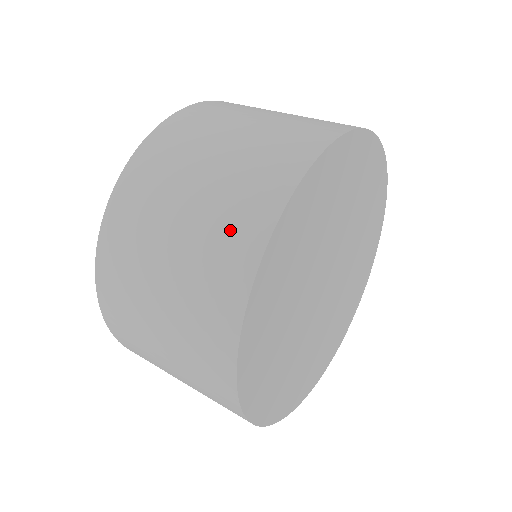
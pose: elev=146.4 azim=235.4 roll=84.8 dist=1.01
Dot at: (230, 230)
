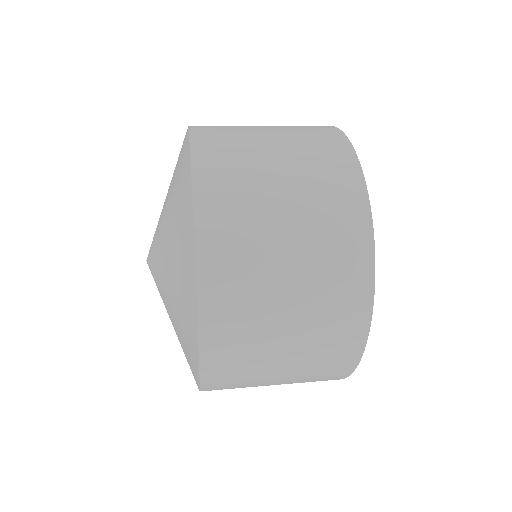
Dot at: (339, 249)
